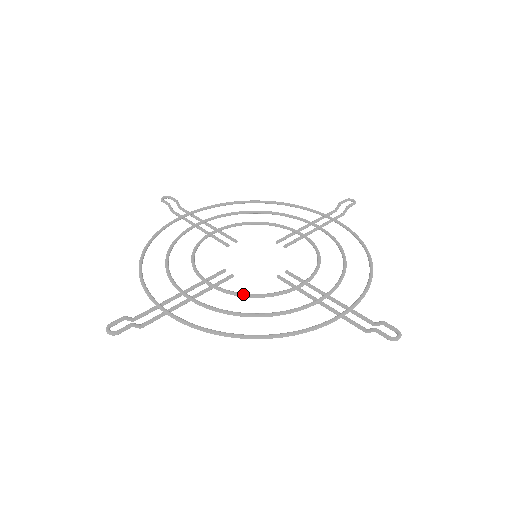
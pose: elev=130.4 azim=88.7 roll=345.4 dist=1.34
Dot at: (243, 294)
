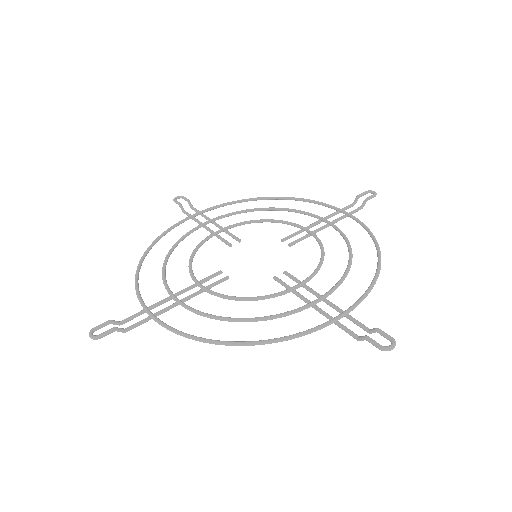
Dot at: (232, 297)
